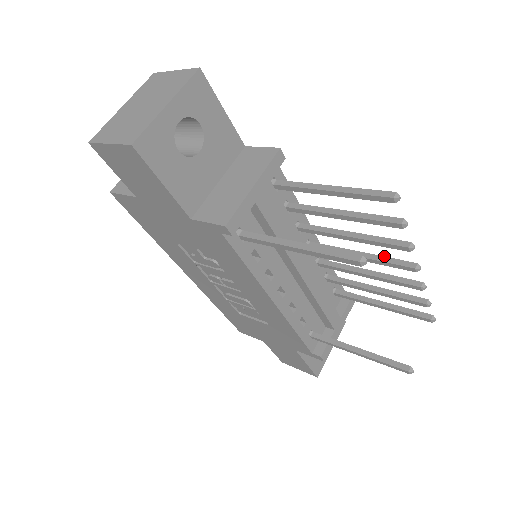
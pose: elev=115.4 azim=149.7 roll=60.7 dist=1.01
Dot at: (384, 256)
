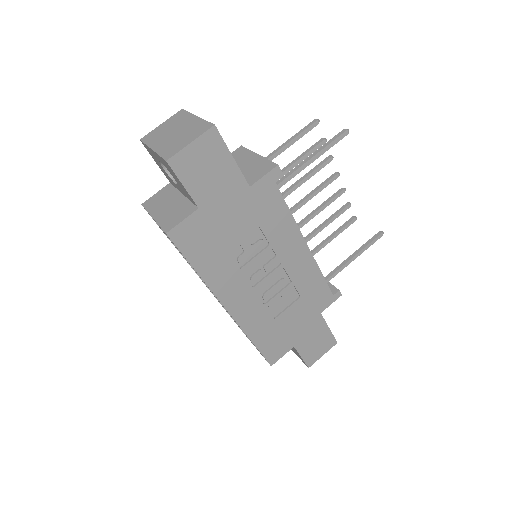
Dot at: (319, 185)
